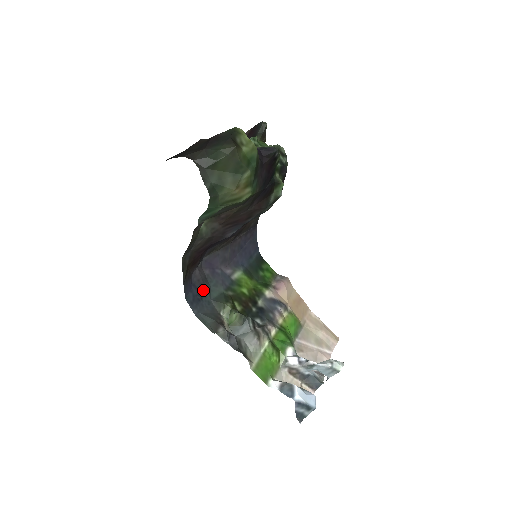
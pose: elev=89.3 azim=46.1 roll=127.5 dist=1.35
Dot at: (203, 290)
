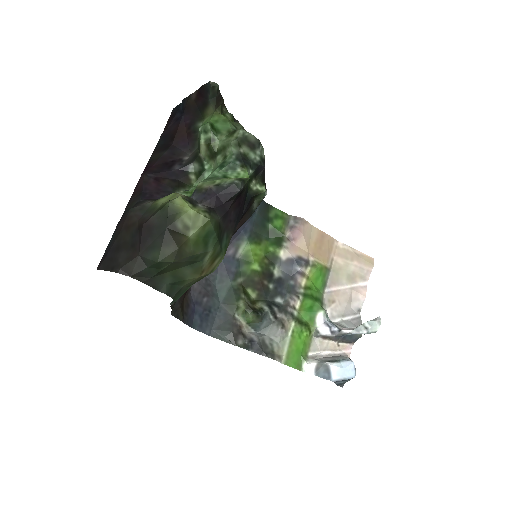
Dot at: (208, 299)
